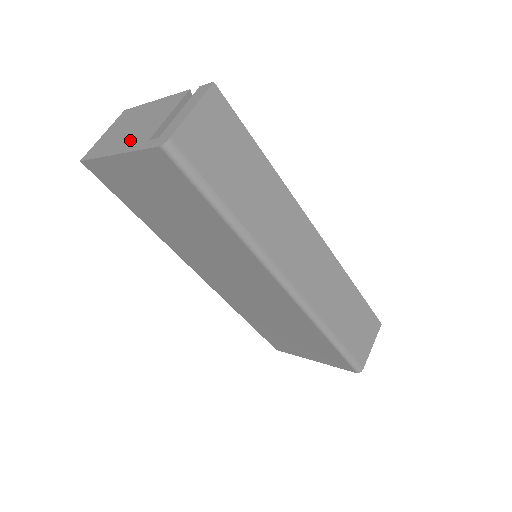
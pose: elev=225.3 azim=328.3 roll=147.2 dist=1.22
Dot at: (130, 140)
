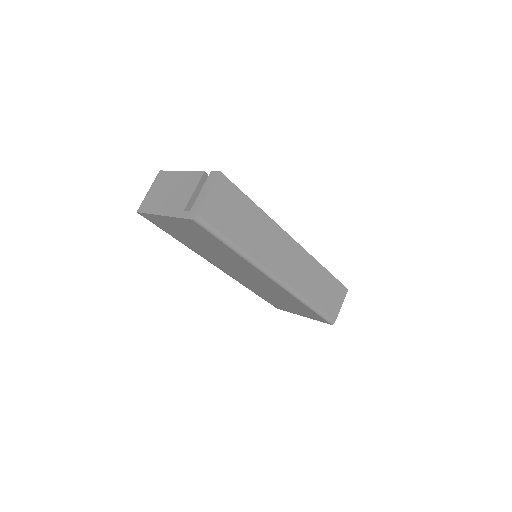
Dot at: (170, 206)
